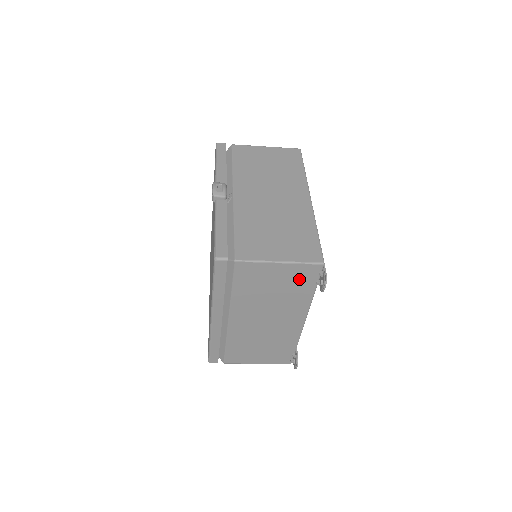
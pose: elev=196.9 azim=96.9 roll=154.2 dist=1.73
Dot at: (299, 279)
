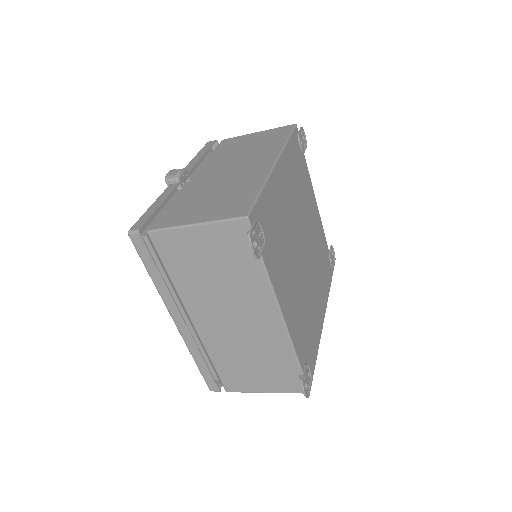
Dot at: (232, 247)
